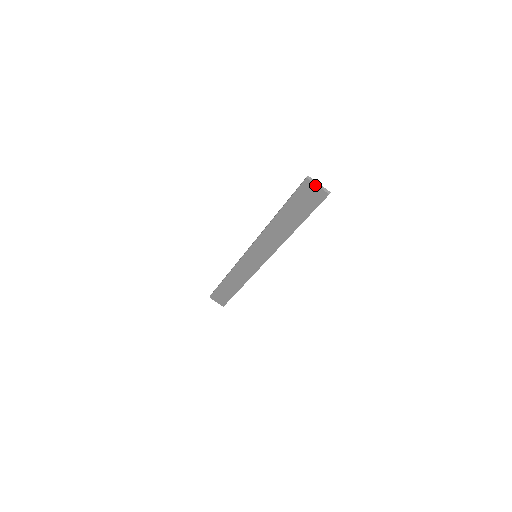
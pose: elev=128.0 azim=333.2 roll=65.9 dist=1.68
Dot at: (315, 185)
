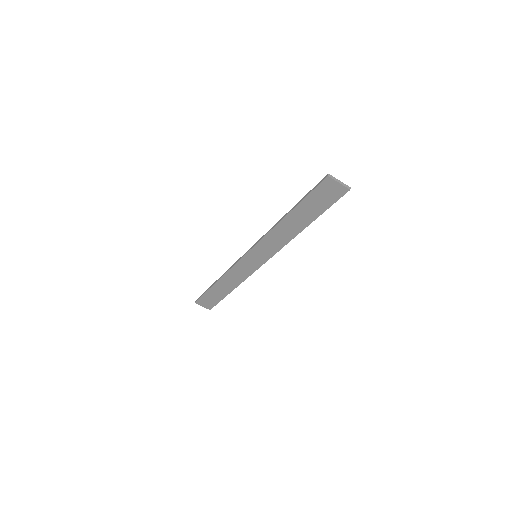
Dot at: (336, 182)
